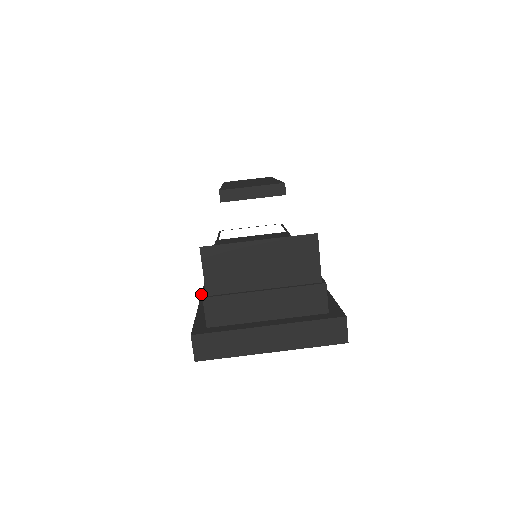
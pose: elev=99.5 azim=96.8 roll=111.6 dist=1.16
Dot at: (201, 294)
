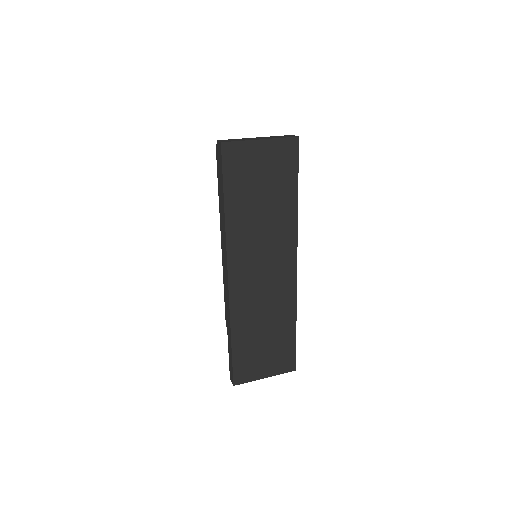
Dot at: occluded
